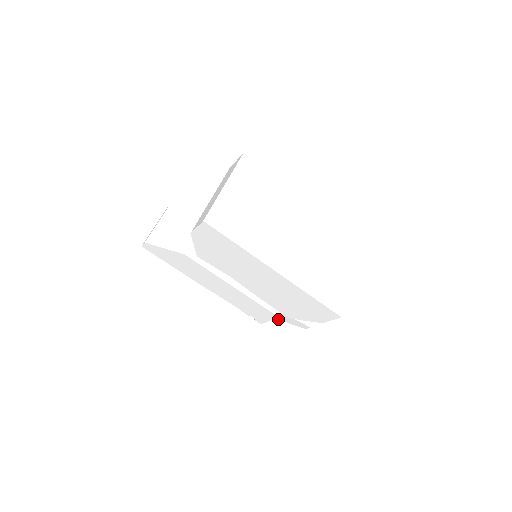
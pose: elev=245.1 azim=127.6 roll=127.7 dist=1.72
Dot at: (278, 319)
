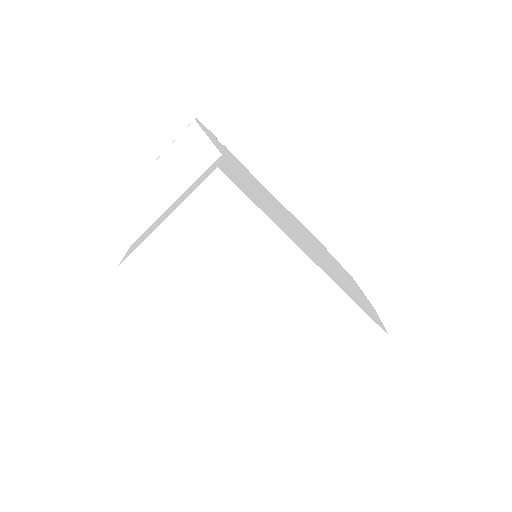
Dot at: occluded
